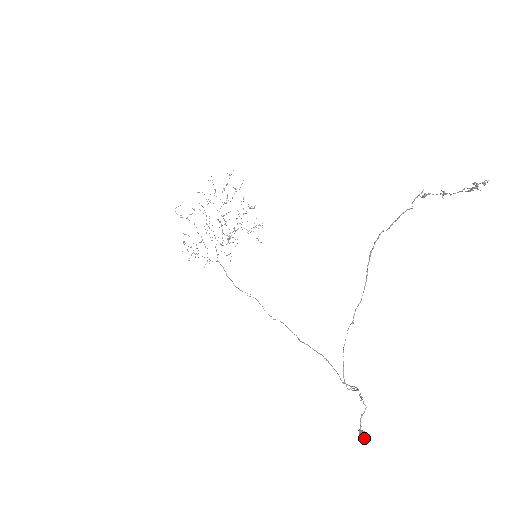
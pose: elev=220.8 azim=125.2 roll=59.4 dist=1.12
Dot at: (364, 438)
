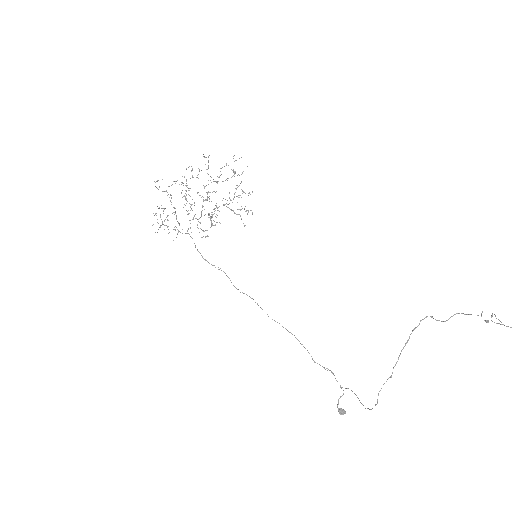
Dot at: (342, 414)
